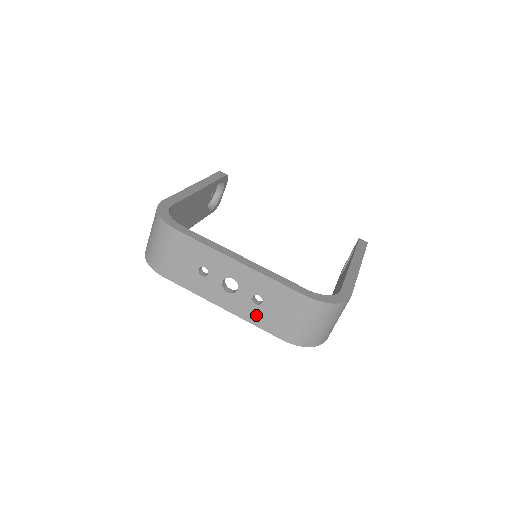
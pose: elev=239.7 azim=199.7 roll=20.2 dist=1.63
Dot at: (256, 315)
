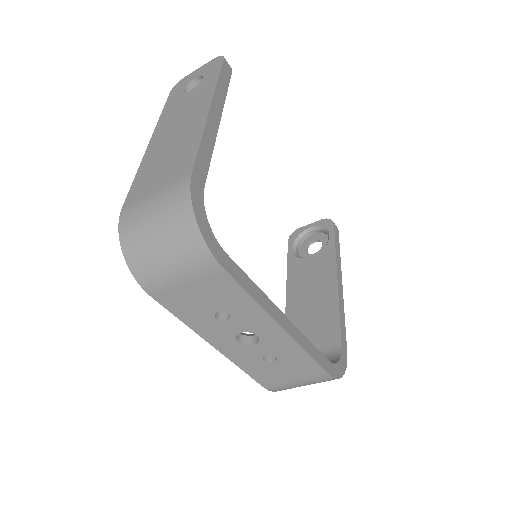
Dot at: (254, 366)
